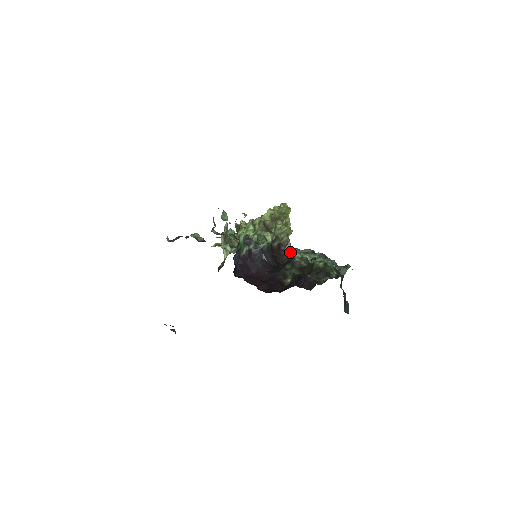
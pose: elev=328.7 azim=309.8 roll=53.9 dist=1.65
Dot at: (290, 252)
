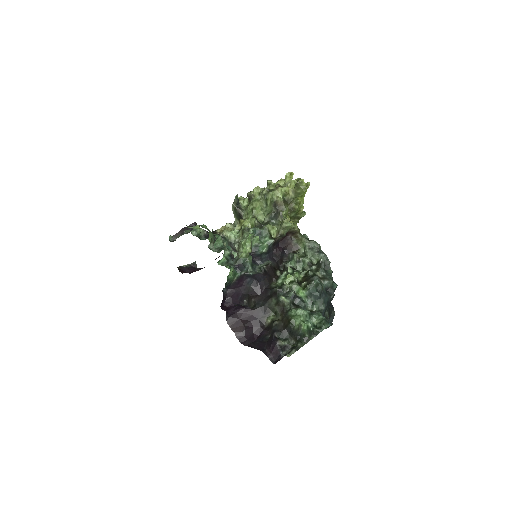
Dot at: (297, 240)
